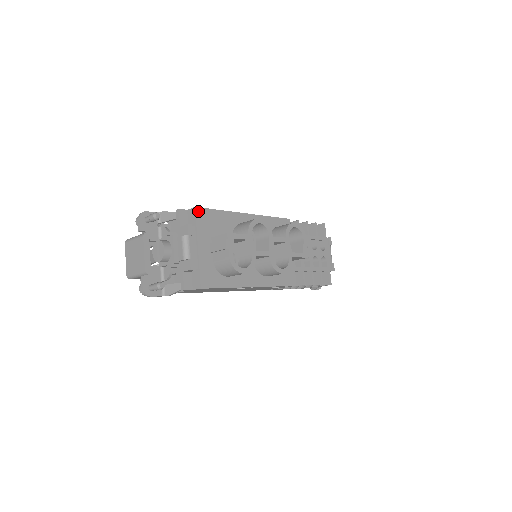
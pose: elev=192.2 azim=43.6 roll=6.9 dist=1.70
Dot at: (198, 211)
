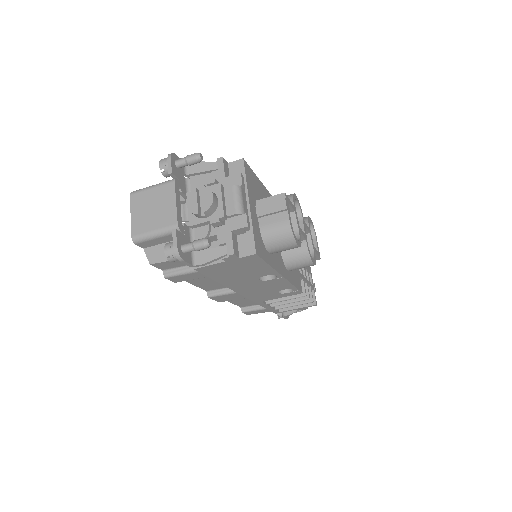
Dot at: (245, 165)
